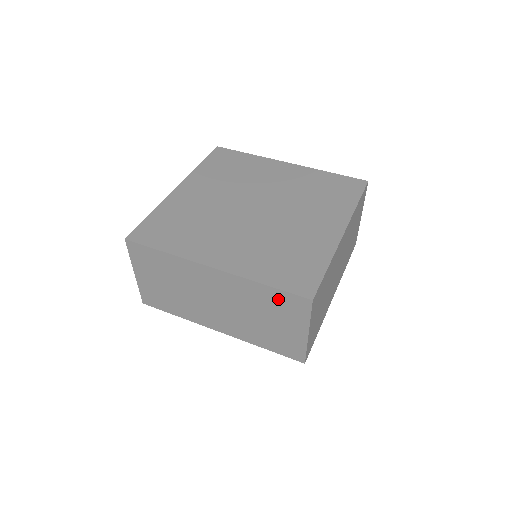
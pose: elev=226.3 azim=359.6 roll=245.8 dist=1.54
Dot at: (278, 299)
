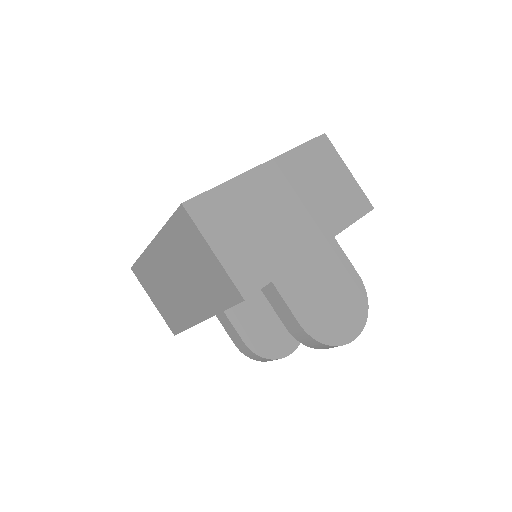
Dot at: (178, 230)
